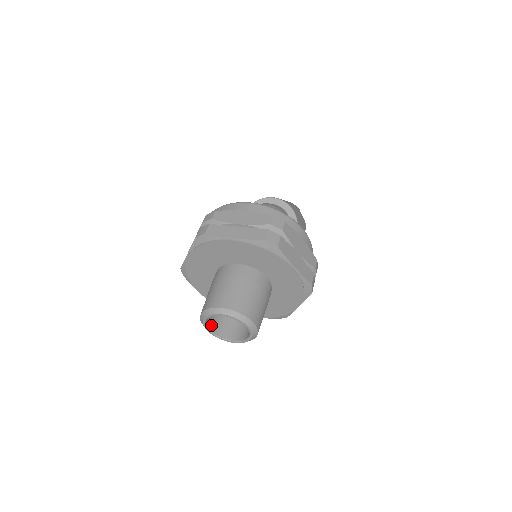
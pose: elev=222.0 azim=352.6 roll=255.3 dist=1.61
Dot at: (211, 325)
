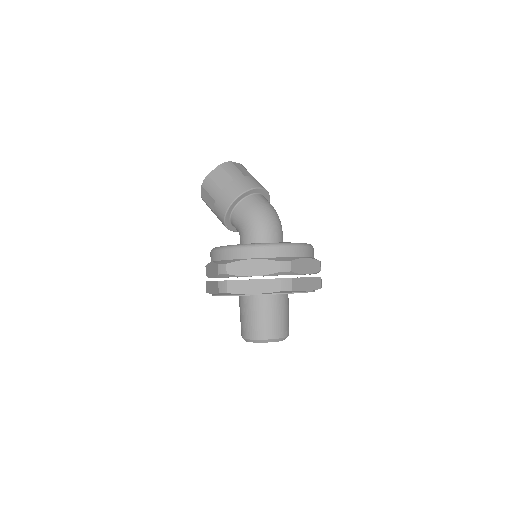
Dot at: occluded
